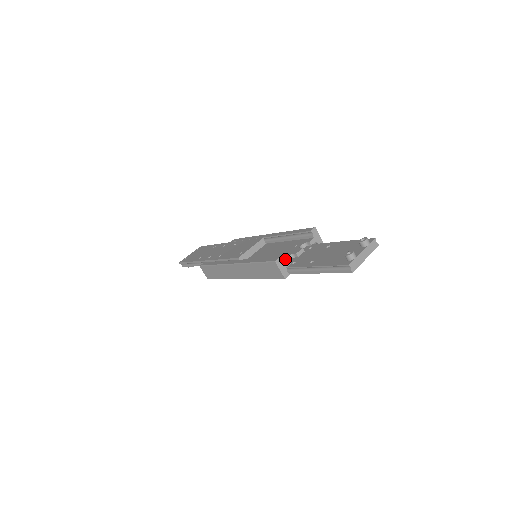
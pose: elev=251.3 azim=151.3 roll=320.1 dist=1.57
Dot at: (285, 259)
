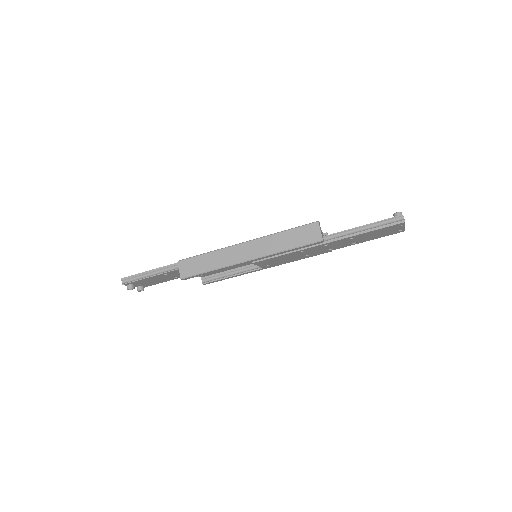
Dot at: occluded
